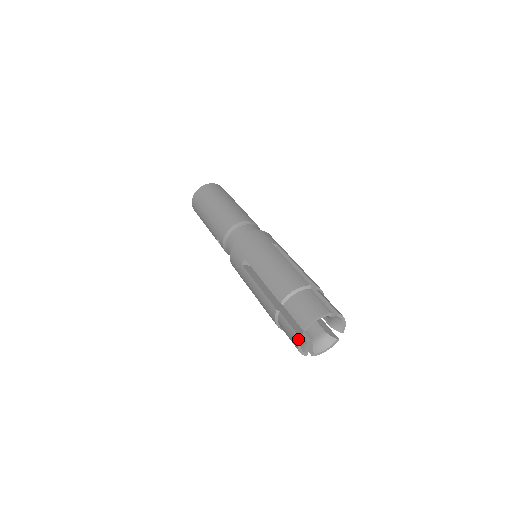
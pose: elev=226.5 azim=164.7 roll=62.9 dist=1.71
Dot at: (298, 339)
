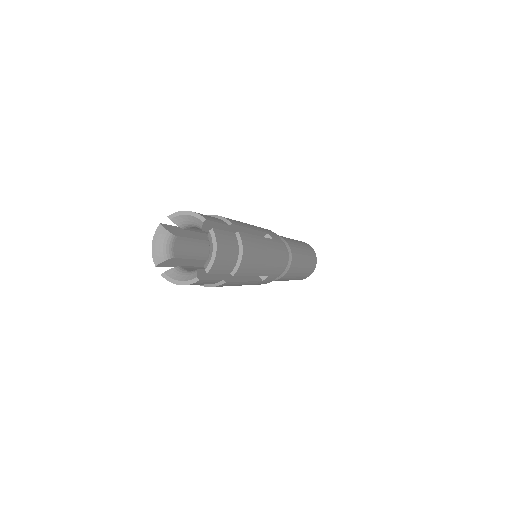
Dot at: (158, 226)
